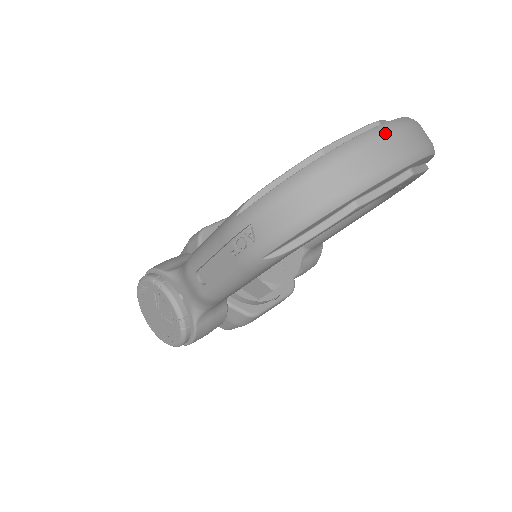
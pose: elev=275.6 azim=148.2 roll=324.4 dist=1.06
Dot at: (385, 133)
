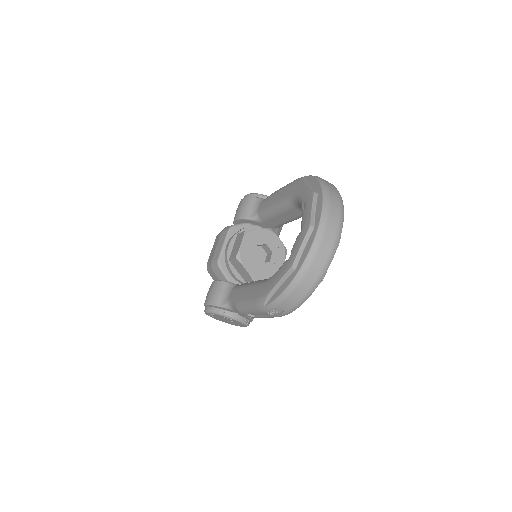
Dot at: (320, 243)
